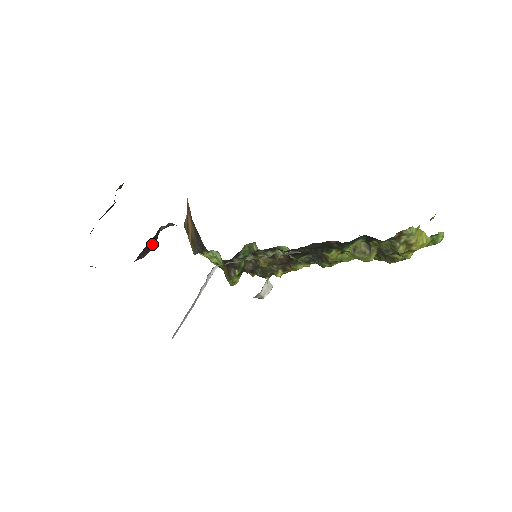
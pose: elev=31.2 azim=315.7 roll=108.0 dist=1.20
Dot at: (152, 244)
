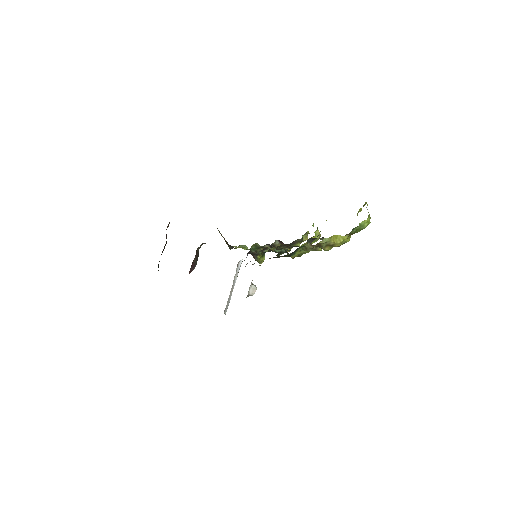
Dot at: (196, 259)
